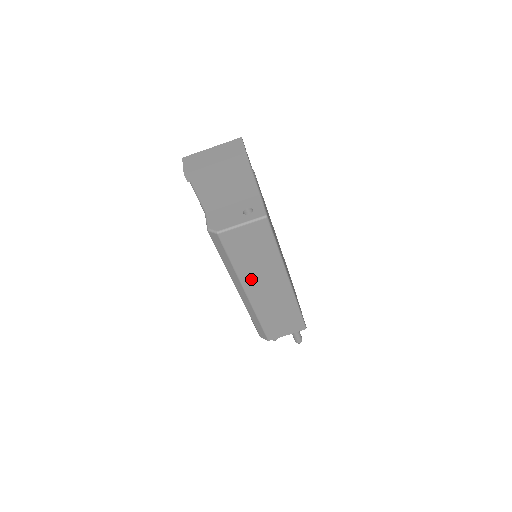
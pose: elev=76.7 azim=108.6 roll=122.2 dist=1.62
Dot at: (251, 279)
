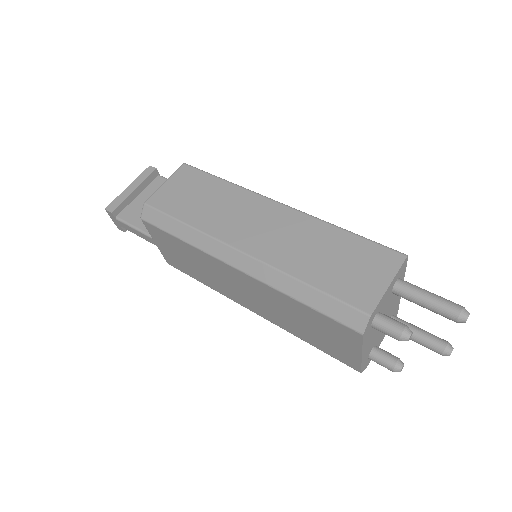
Dot at: (227, 228)
